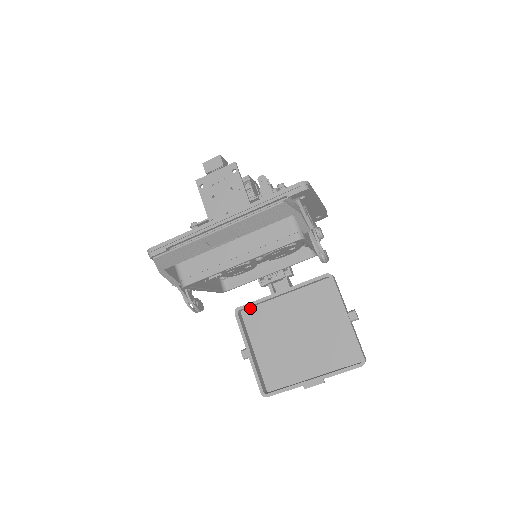
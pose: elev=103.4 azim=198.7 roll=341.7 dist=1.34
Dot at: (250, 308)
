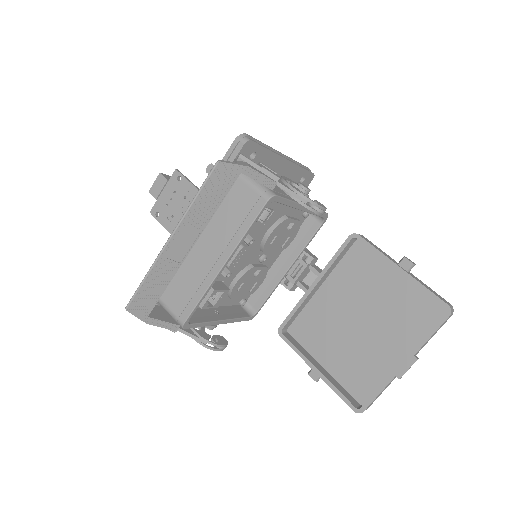
Dot at: (294, 321)
